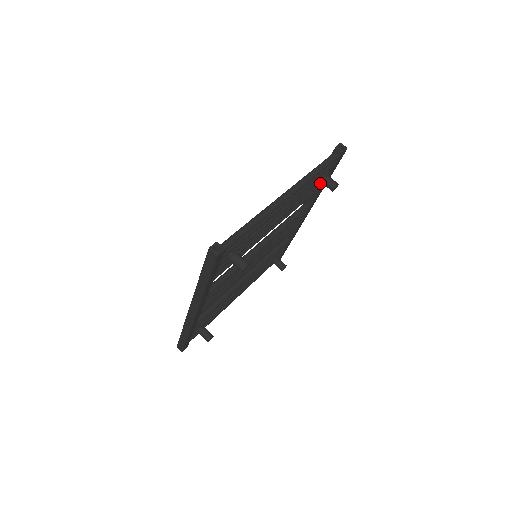
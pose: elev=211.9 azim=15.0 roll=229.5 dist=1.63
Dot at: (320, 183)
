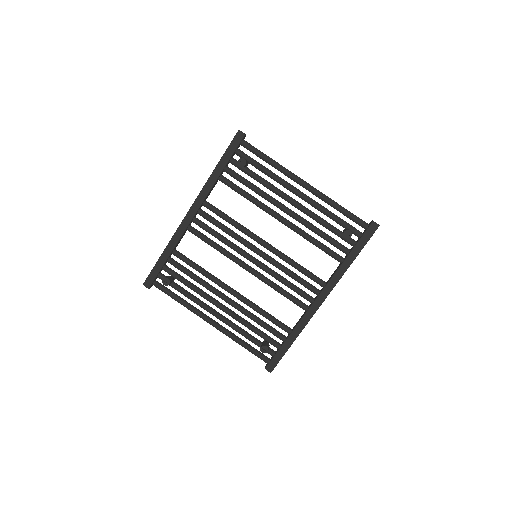
Dot at: (344, 248)
